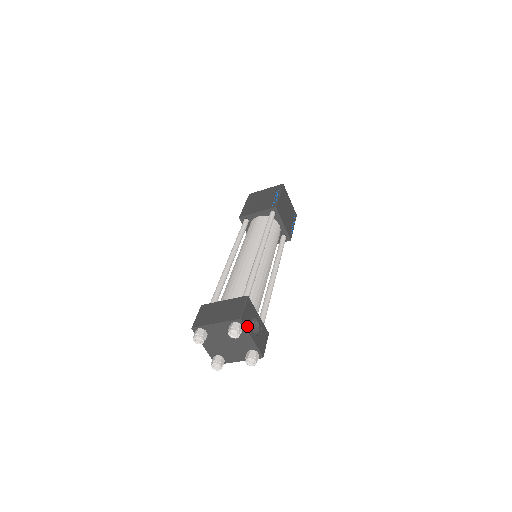
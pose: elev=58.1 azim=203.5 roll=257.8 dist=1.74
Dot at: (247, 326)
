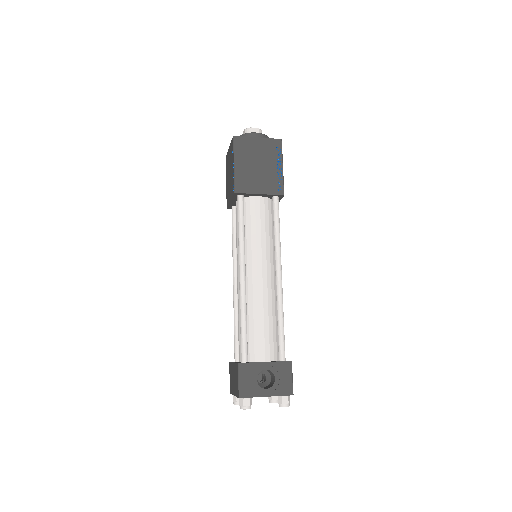
Dot at: (252, 393)
